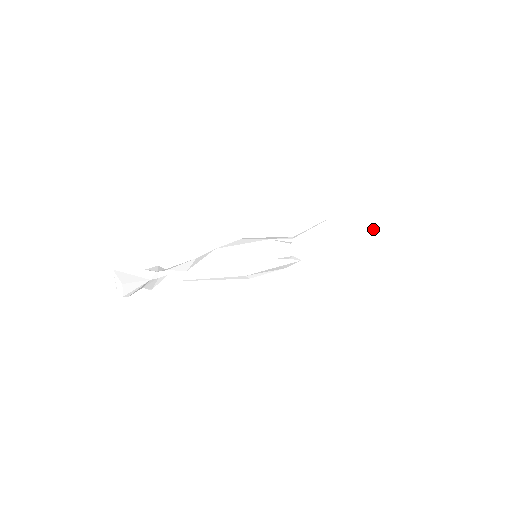
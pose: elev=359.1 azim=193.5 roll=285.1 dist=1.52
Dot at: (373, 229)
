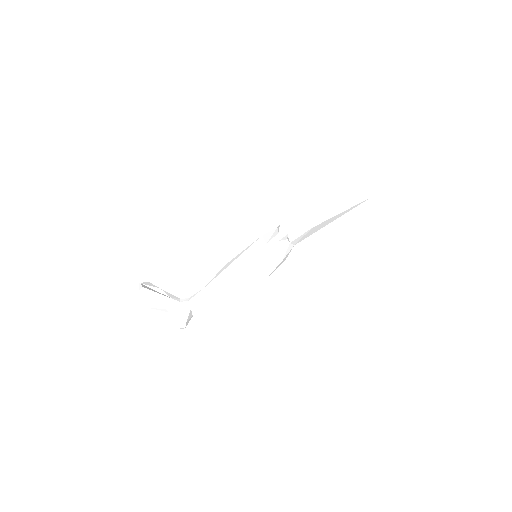
Dot at: (329, 178)
